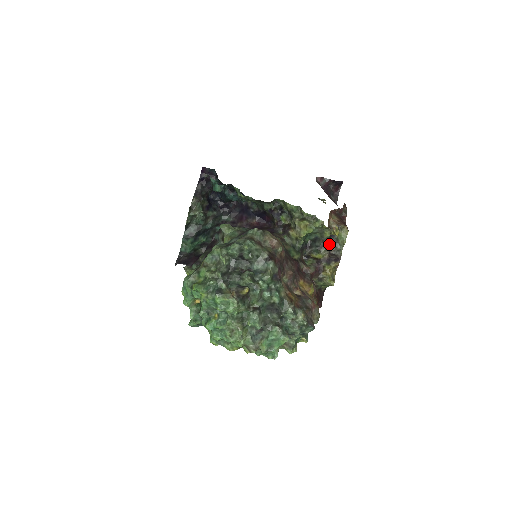
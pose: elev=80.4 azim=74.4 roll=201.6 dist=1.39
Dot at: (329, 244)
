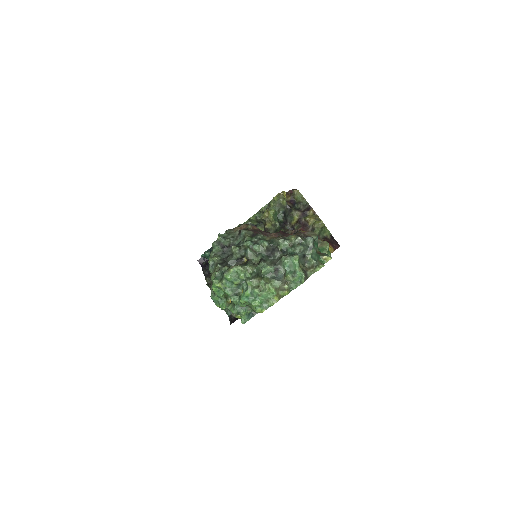
Dot at: (297, 209)
